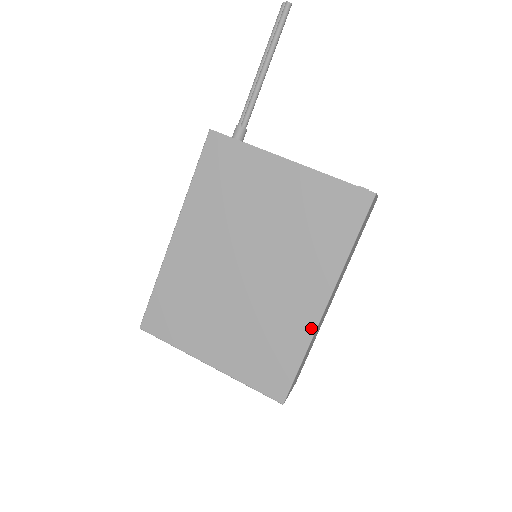
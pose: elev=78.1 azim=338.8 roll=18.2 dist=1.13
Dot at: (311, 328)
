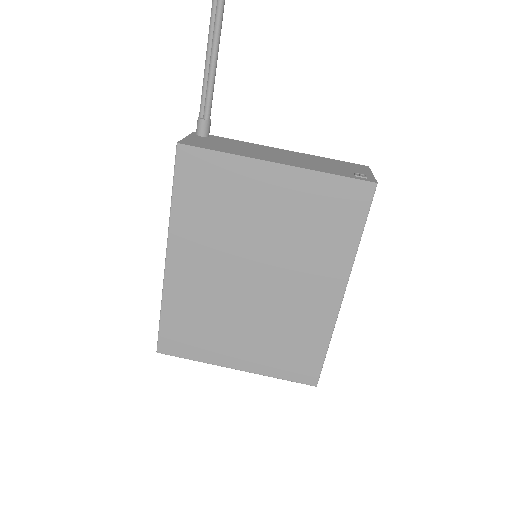
Dot at: (331, 320)
